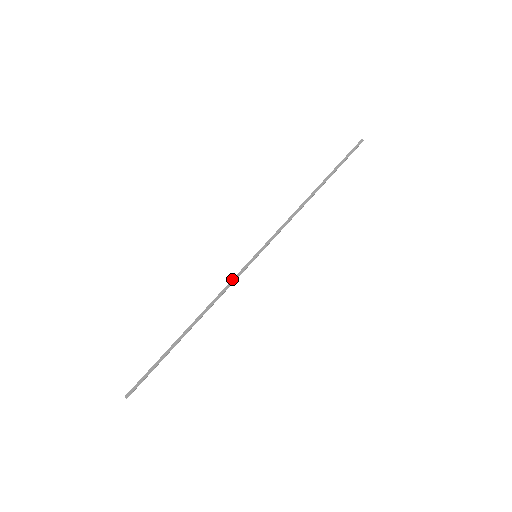
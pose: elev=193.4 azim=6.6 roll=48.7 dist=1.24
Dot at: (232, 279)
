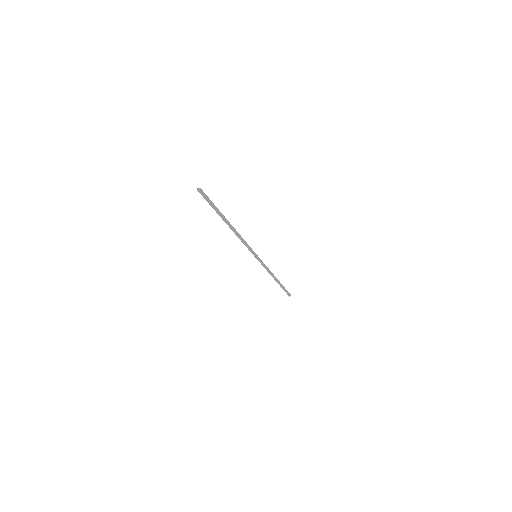
Dot at: occluded
